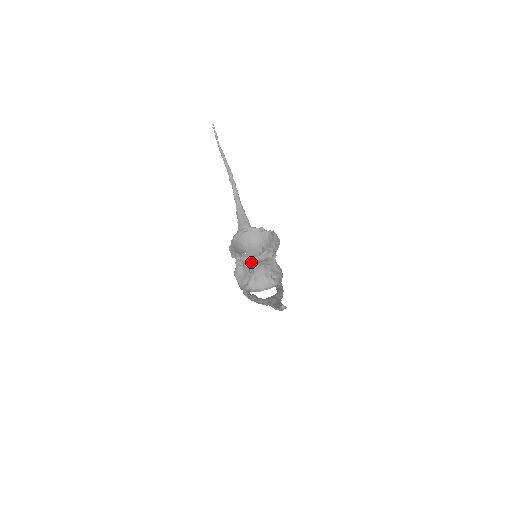
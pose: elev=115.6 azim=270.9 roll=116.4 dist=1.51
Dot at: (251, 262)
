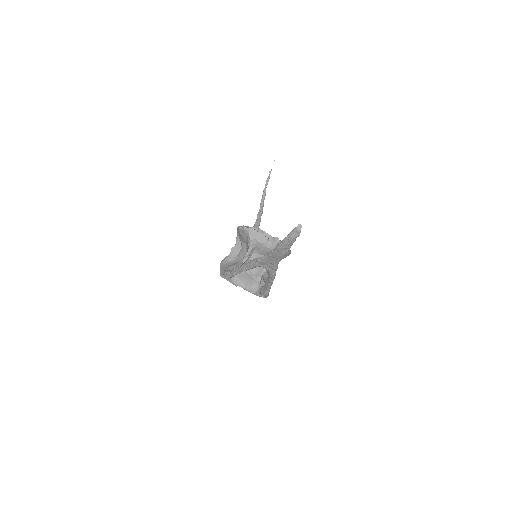
Dot at: (256, 241)
